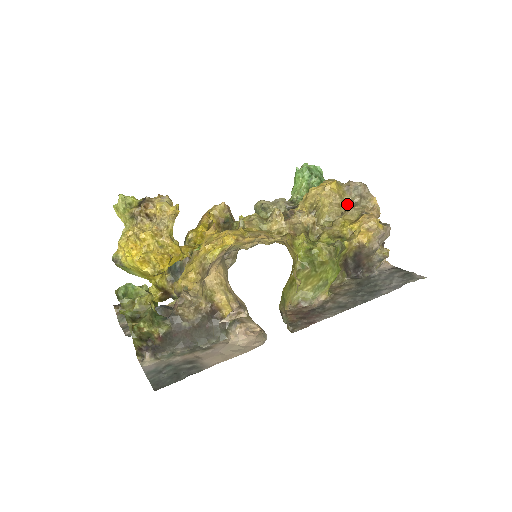
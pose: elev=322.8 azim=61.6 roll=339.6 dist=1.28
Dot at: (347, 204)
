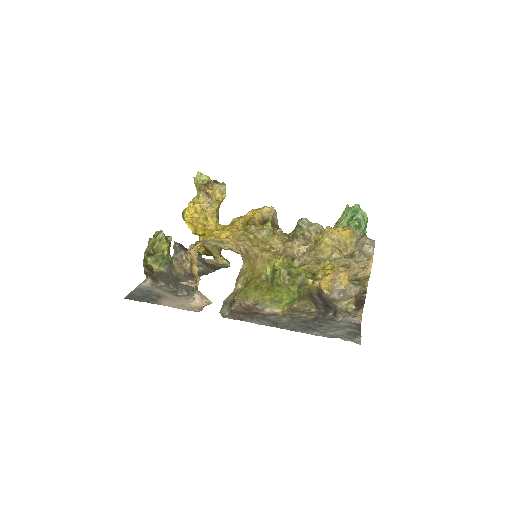
Dot at: (350, 253)
